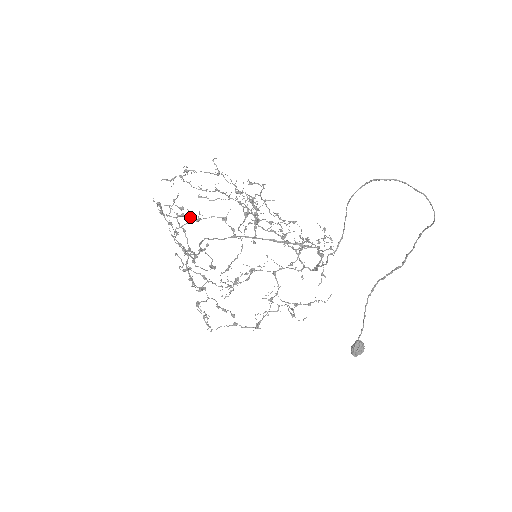
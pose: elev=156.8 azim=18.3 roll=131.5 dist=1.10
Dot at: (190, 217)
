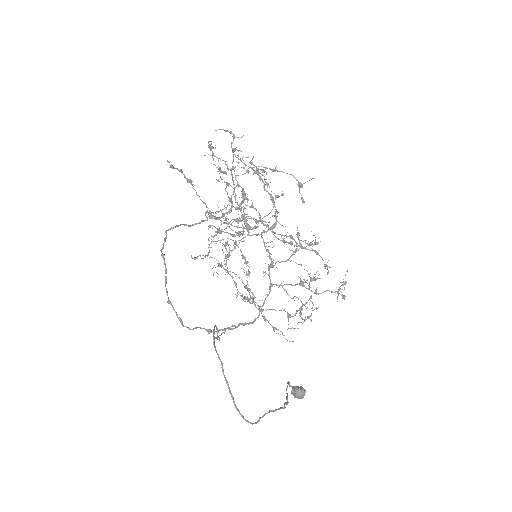
Dot at: occluded
